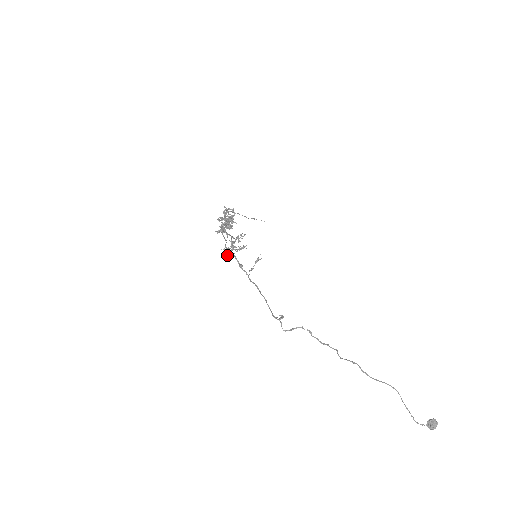
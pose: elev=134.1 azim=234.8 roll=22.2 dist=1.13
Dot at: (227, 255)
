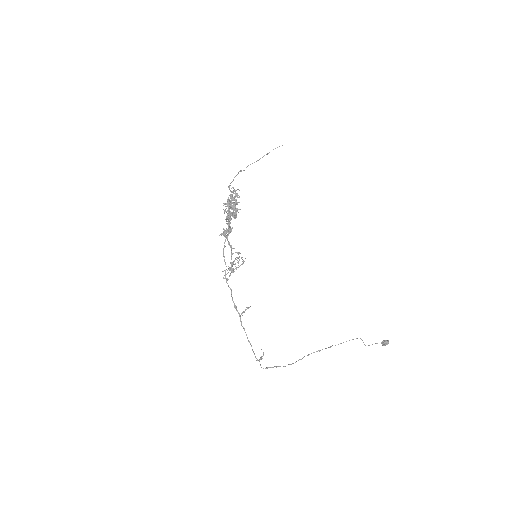
Dot at: occluded
